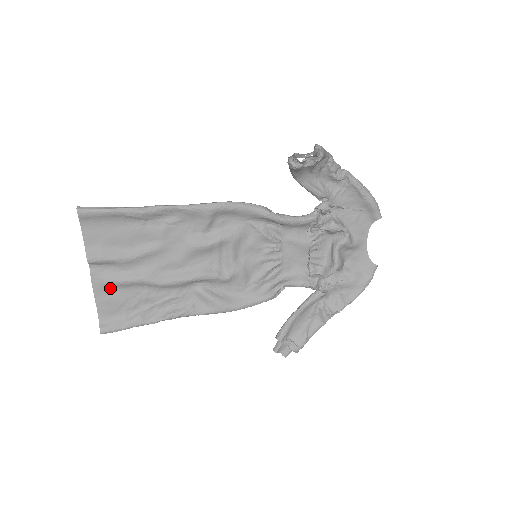
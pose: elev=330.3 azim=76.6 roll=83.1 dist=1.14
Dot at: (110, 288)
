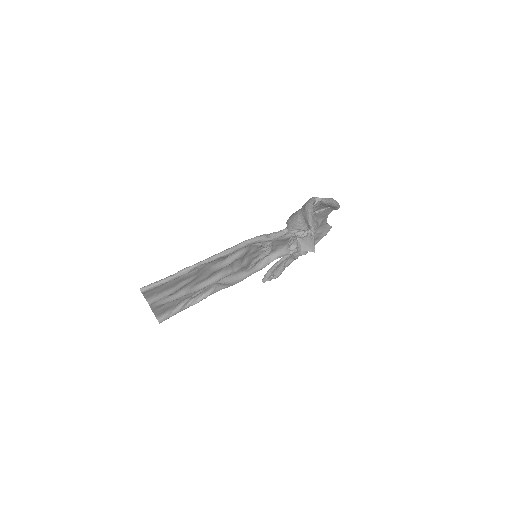
Dot at: (162, 305)
